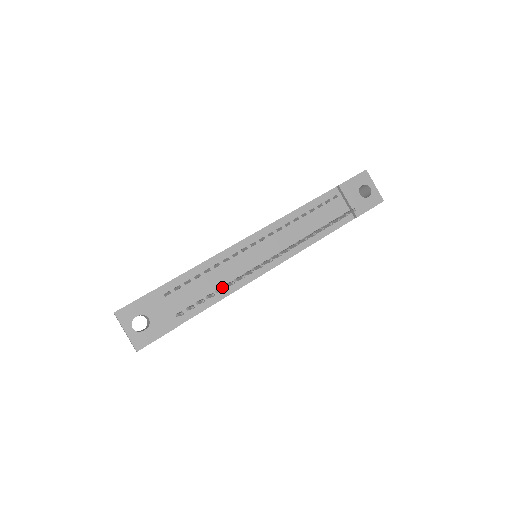
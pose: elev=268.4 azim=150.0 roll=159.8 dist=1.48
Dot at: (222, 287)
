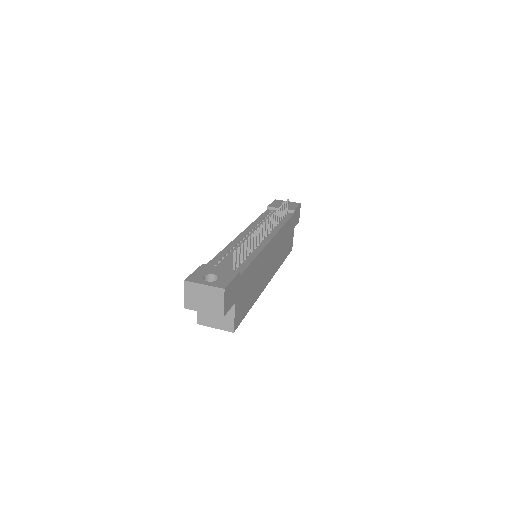
Dot at: (248, 239)
